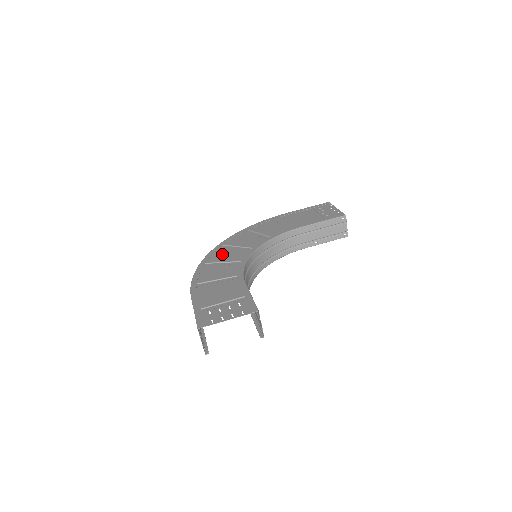
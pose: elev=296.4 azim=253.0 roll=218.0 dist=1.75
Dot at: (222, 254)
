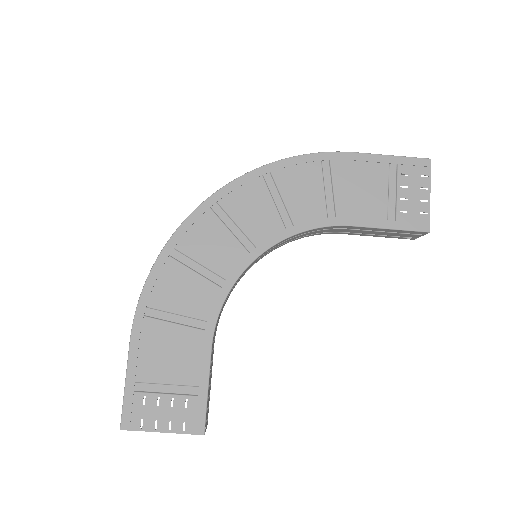
Dot at: (205, 236)
